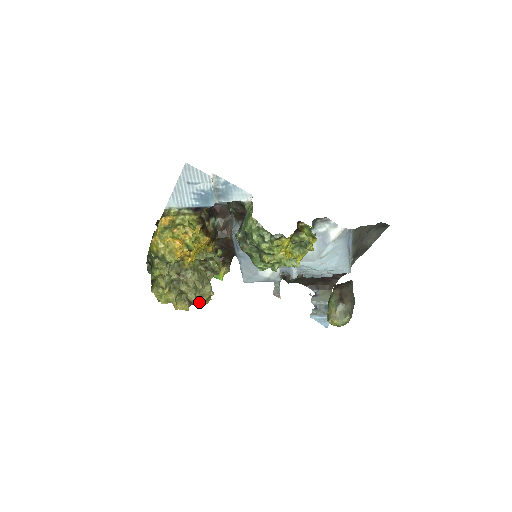
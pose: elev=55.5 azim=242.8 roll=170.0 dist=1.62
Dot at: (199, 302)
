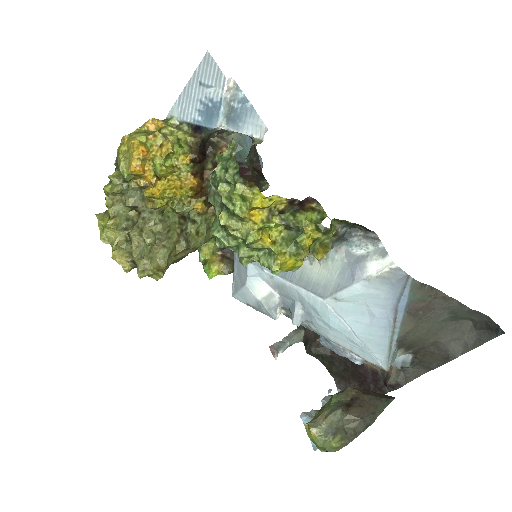
Dot at: (143, 267)
